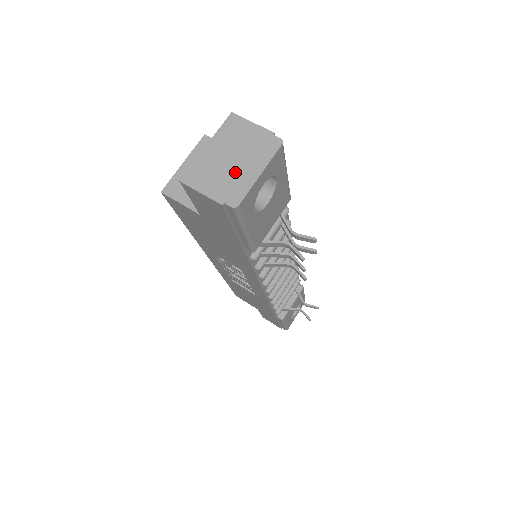
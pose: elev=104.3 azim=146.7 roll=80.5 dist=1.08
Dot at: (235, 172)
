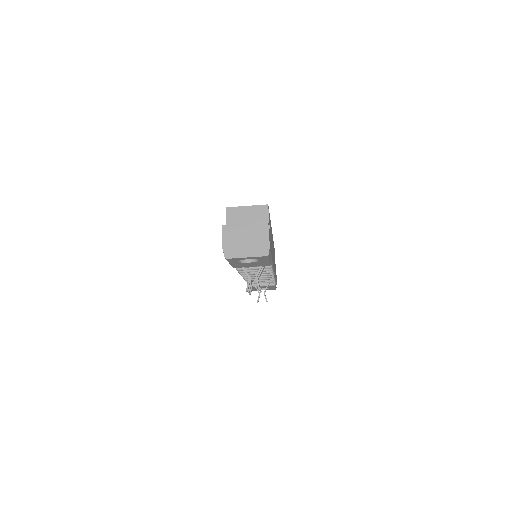
Dot at: (241, 246)
